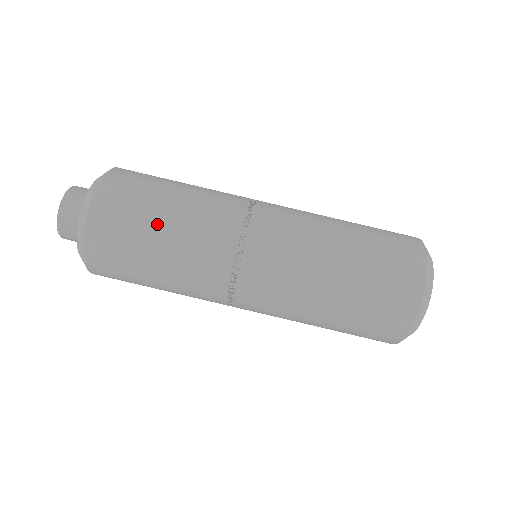
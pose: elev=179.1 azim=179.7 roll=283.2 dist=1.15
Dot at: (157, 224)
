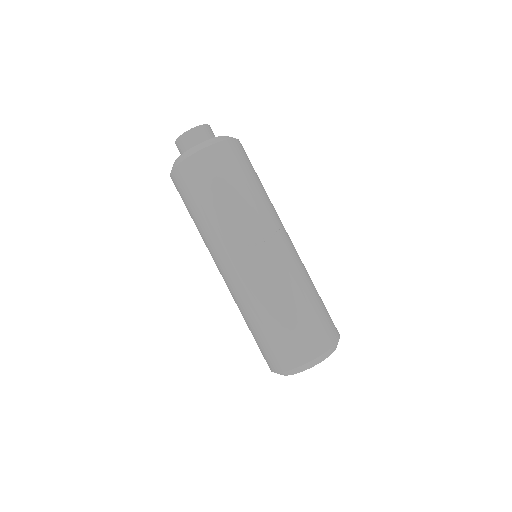
Dot at: (258, 179)
